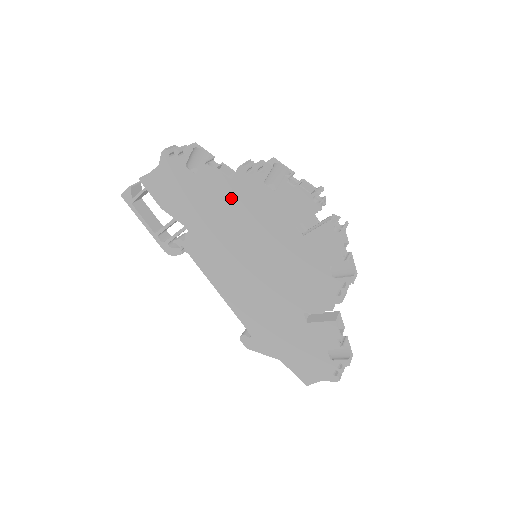
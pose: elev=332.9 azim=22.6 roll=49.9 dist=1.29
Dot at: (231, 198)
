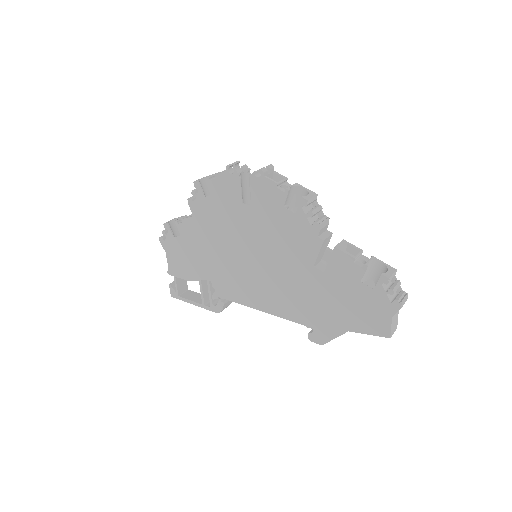
Dot at: (204, 229)
